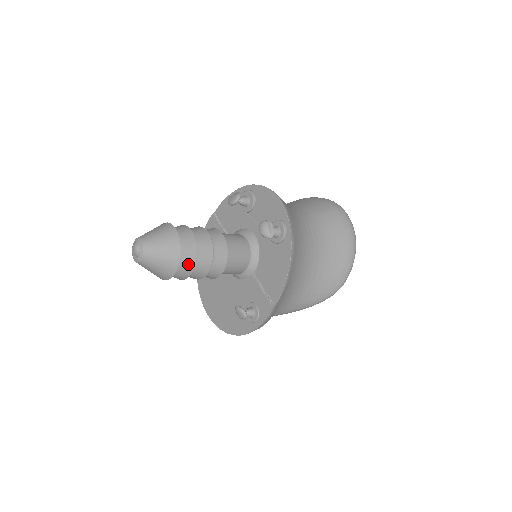
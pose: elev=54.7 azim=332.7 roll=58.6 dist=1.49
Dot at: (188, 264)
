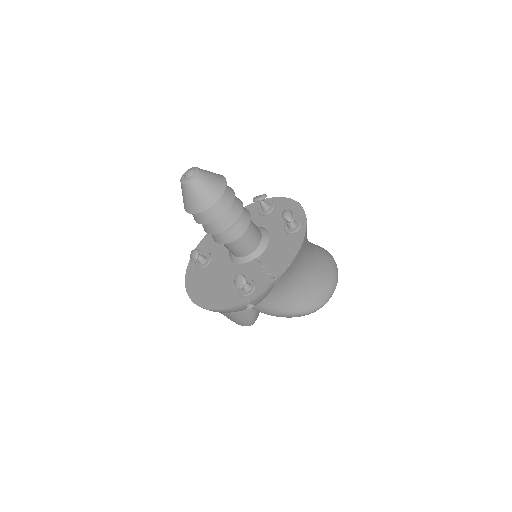
Dot at: (223, 207)
